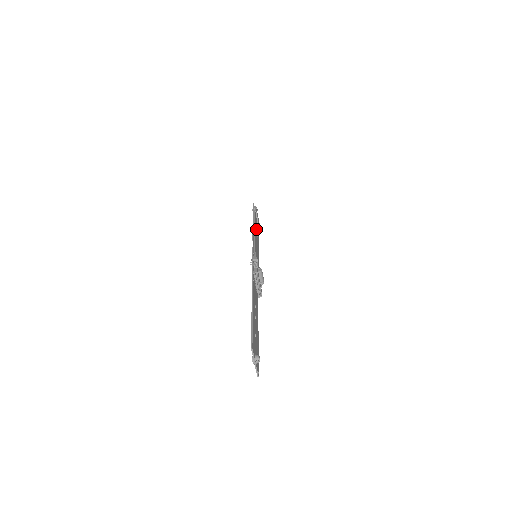
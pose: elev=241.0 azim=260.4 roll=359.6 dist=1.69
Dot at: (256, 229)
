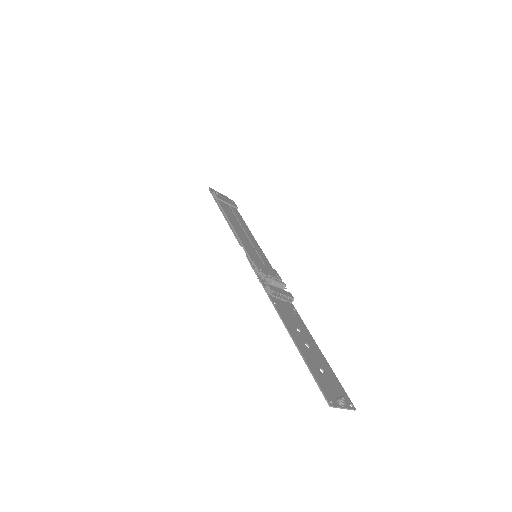
Dot at: (233, 220)
